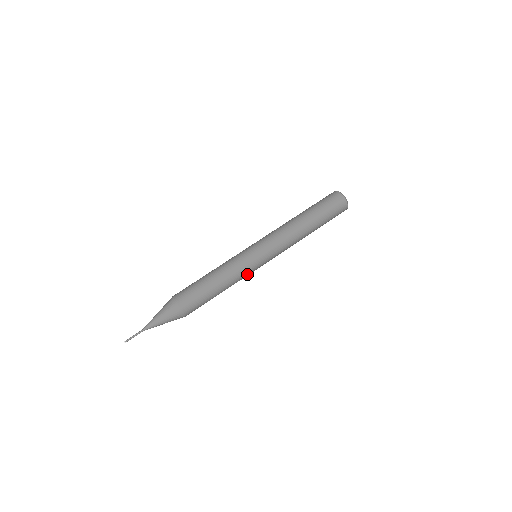
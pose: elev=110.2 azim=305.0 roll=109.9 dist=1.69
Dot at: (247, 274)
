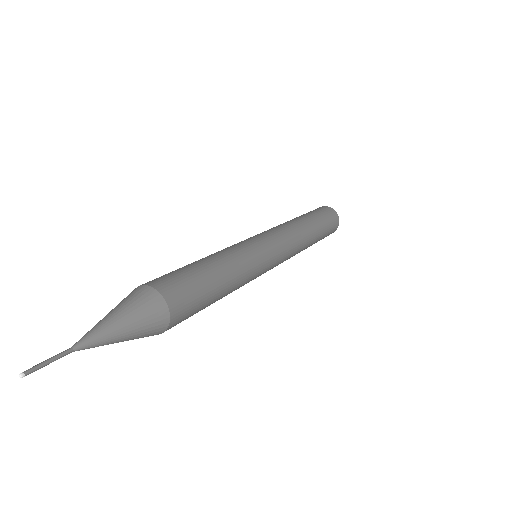
Dot at: (252, 278)
